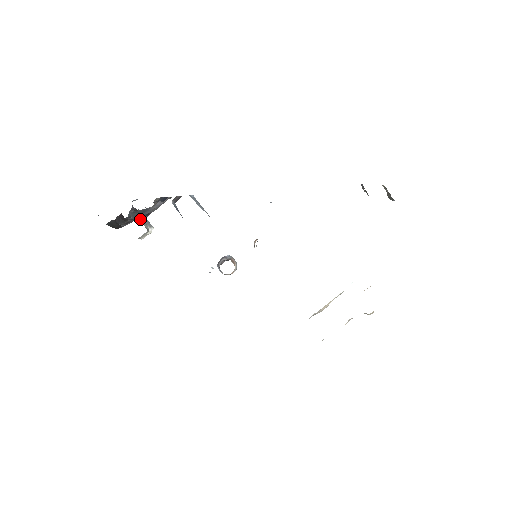
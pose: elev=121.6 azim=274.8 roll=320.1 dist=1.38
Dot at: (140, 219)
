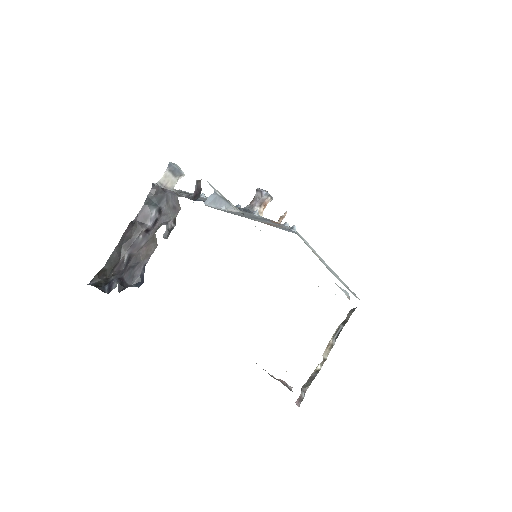
Dot at: (151, 216)
